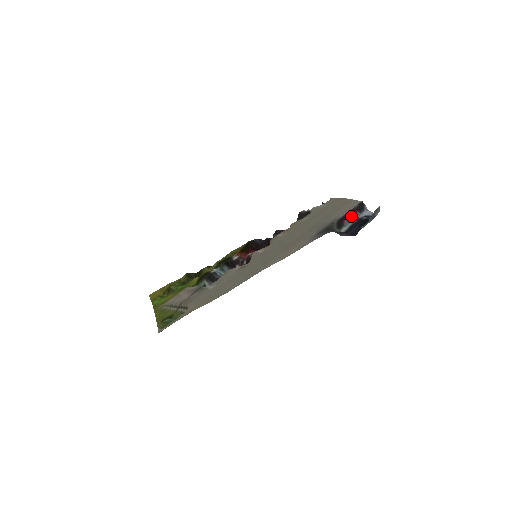
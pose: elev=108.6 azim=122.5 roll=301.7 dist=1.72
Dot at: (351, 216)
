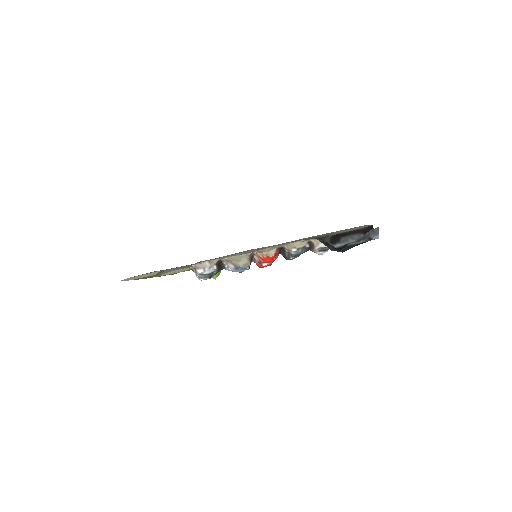
Dot at: (352, 235)
